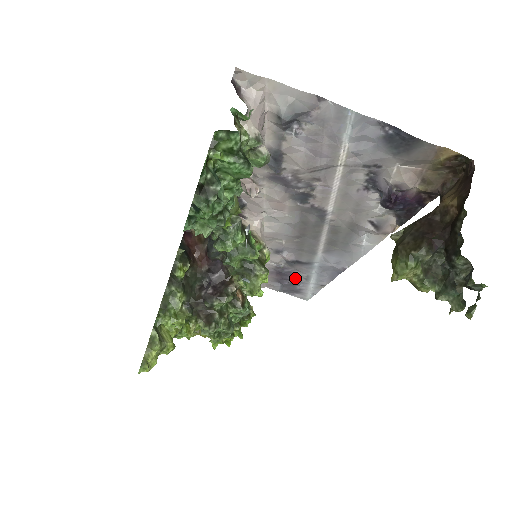
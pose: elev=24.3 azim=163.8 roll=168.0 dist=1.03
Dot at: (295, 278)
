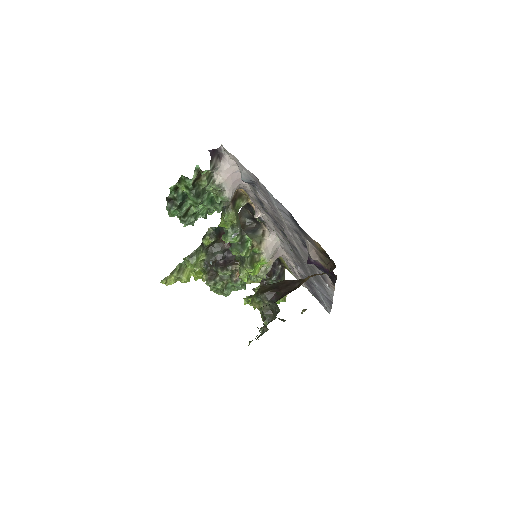
Dot at: (315, 291)
